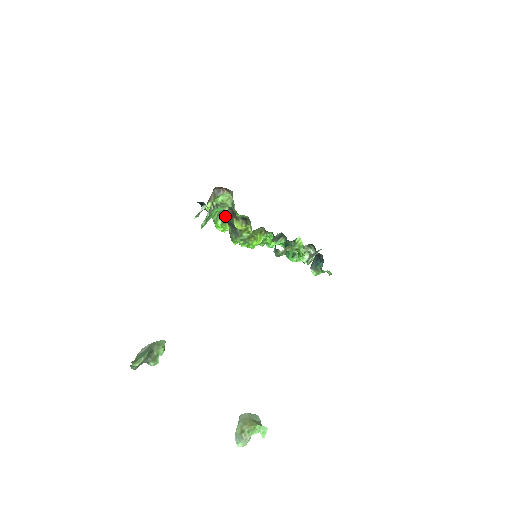
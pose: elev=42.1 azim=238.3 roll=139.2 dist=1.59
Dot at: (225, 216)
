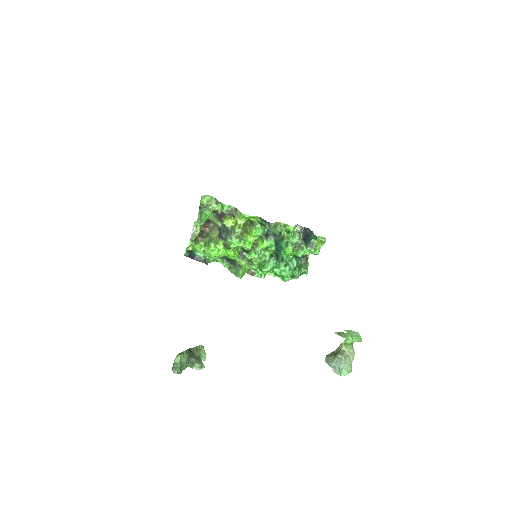
Dot at: (215, 238)
